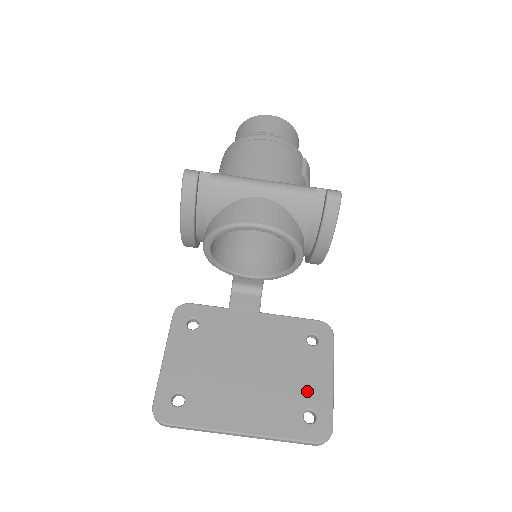
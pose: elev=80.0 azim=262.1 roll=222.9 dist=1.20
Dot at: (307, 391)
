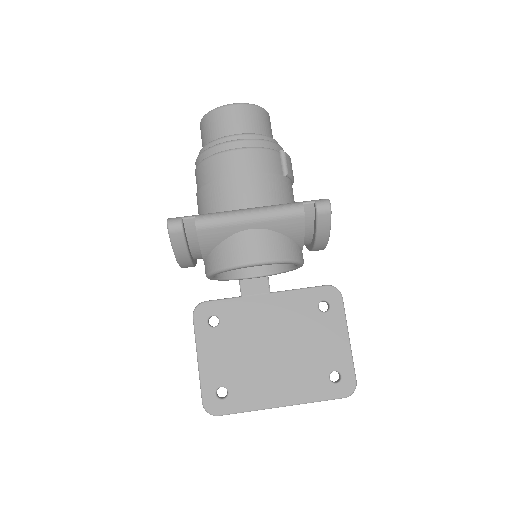
Dot at: (328, 356)
